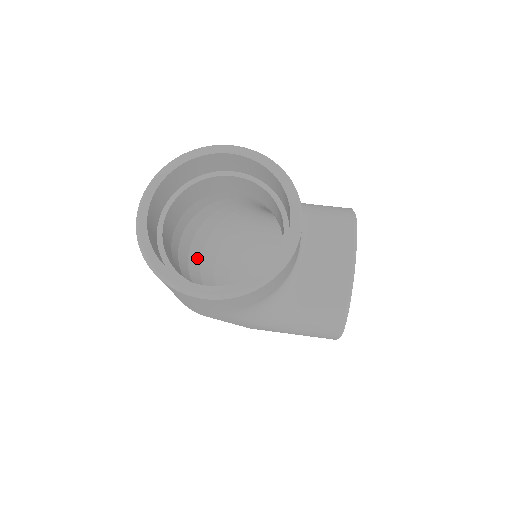
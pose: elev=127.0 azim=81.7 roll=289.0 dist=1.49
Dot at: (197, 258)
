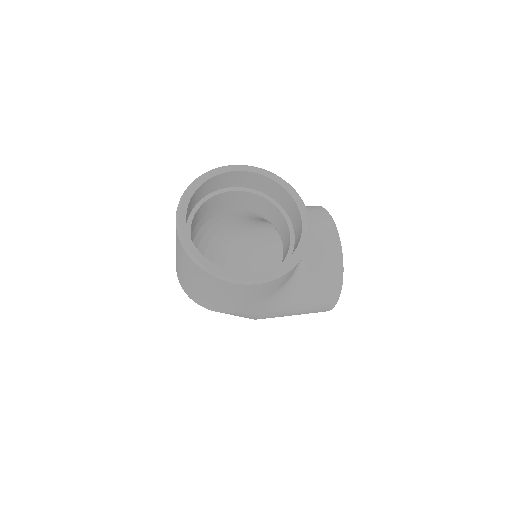
Dot at: occluded
